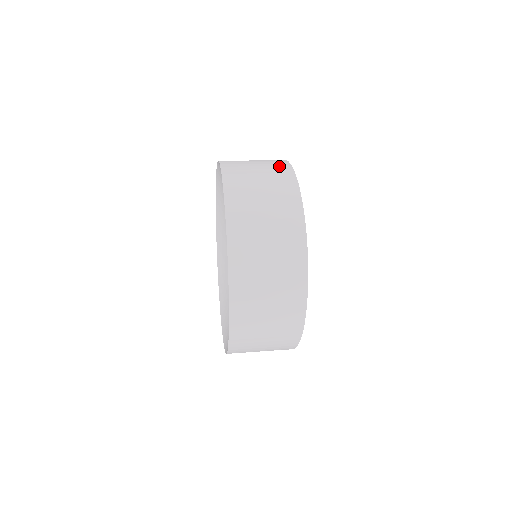
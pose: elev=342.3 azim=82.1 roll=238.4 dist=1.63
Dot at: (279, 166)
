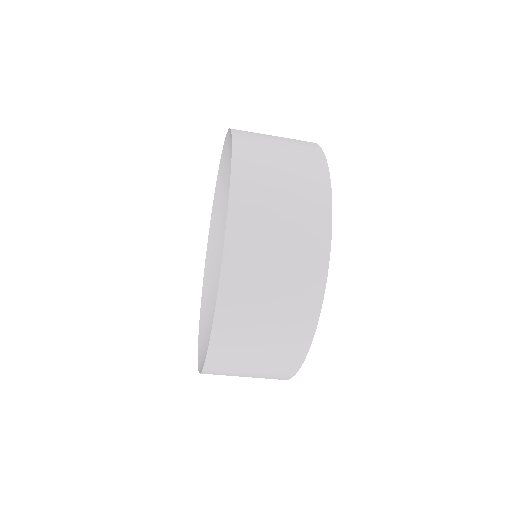
Dot at: occluded
